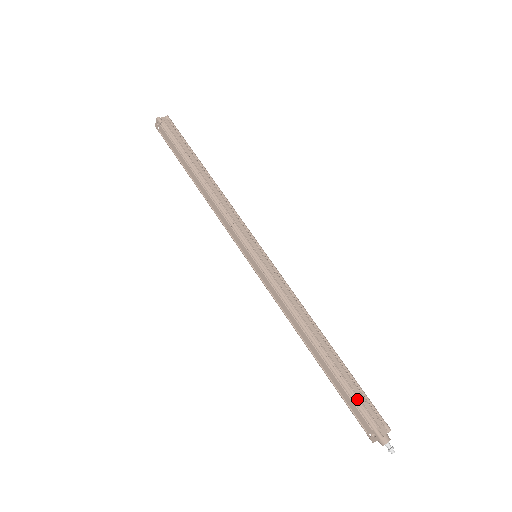
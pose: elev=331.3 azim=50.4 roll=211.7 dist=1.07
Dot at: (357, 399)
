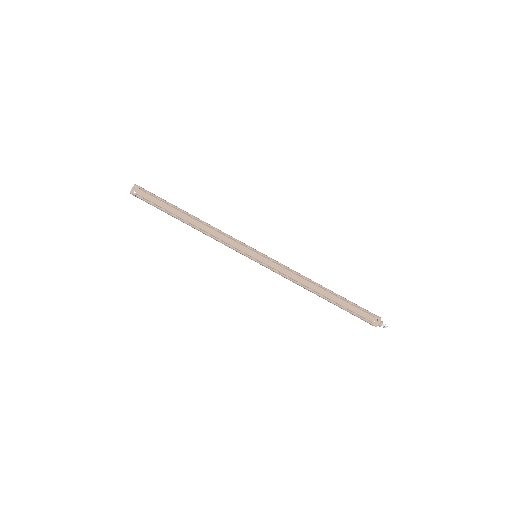
Dot at: (359, 306)
